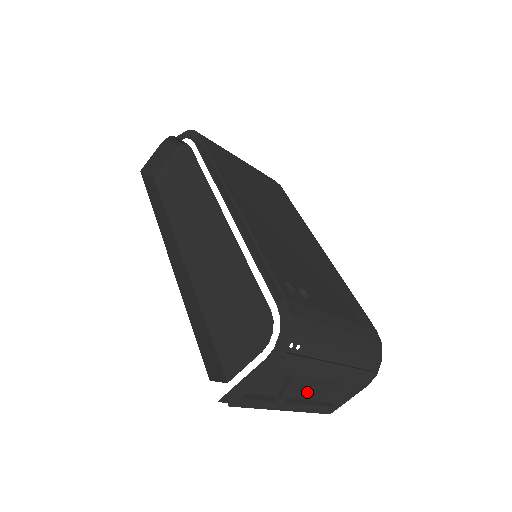
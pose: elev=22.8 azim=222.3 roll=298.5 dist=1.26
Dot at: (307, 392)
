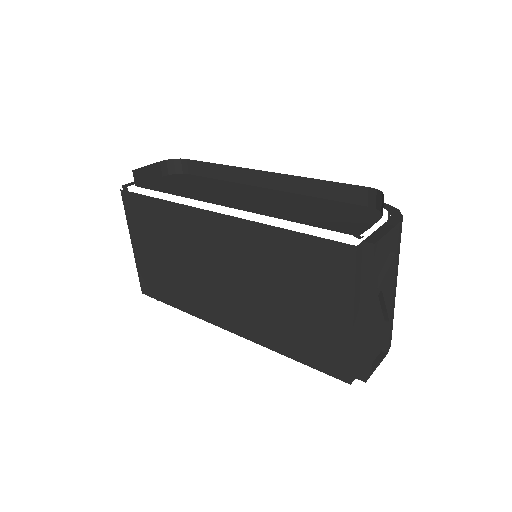
Dot at: occluded
